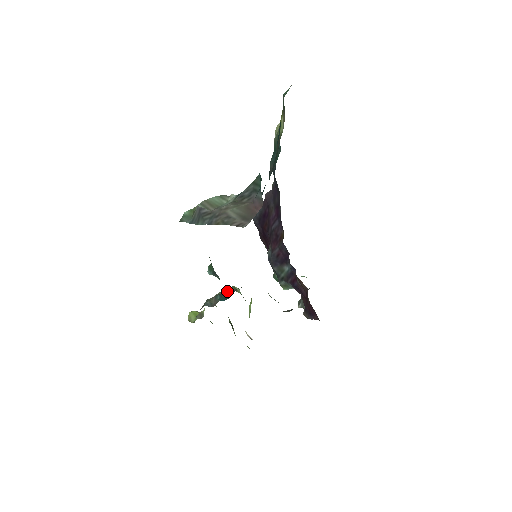
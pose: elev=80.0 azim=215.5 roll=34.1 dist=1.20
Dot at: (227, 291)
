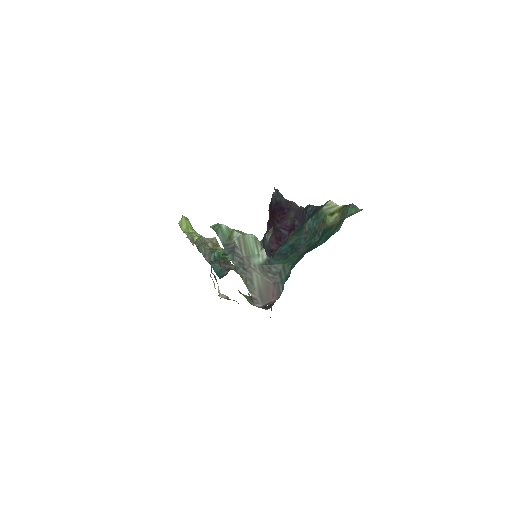
Dot at: occluded
